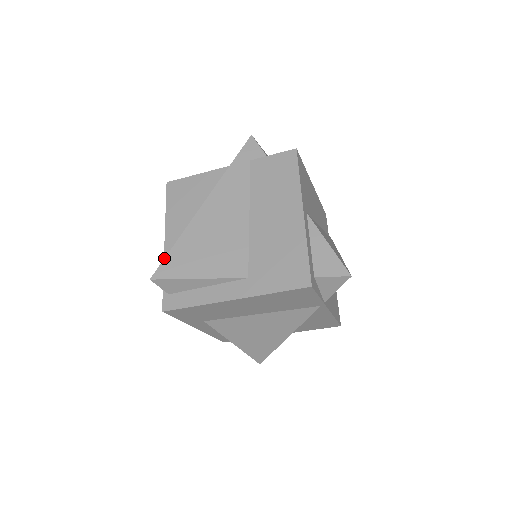
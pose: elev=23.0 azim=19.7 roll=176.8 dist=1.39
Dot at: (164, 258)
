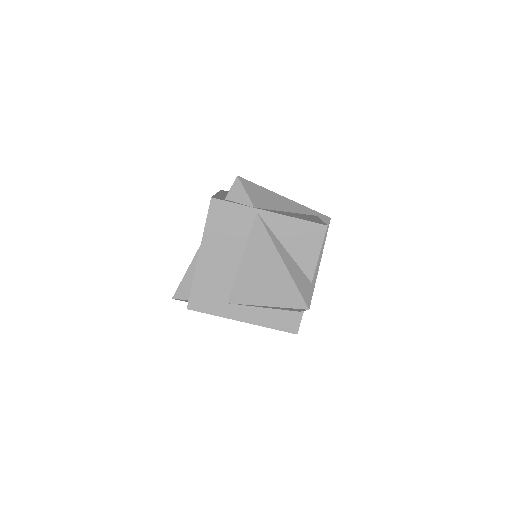
Dot at: occluded
